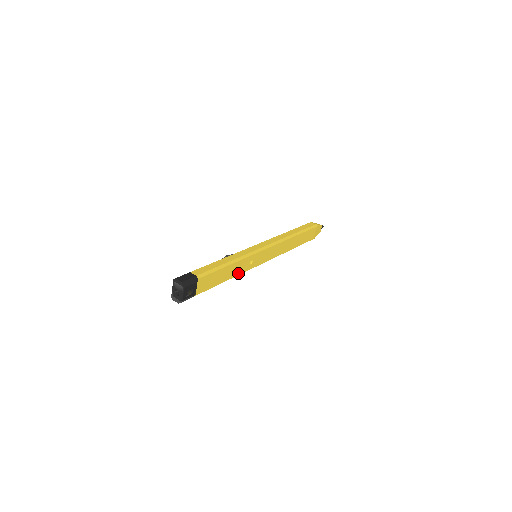
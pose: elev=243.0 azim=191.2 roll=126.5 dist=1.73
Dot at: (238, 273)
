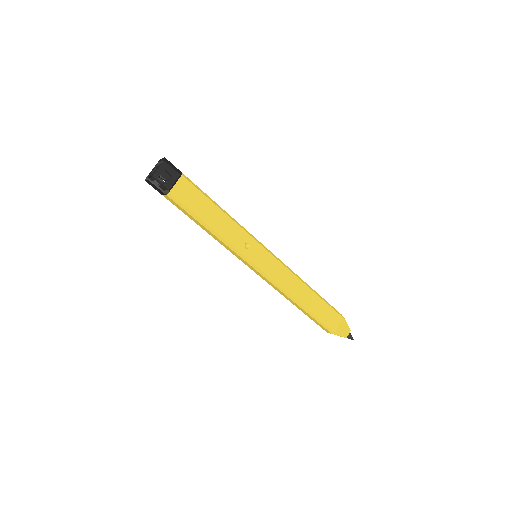
Dot at: (227, 238)
